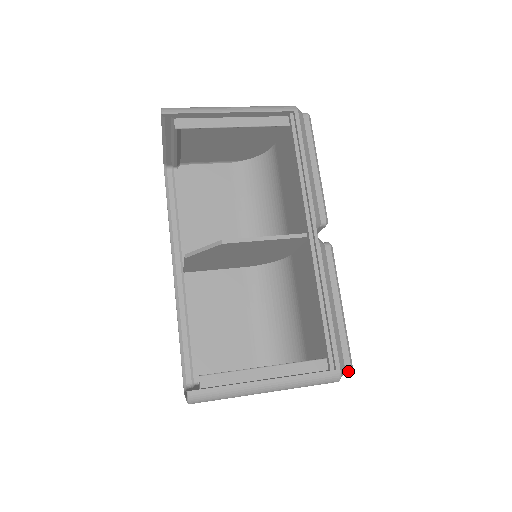
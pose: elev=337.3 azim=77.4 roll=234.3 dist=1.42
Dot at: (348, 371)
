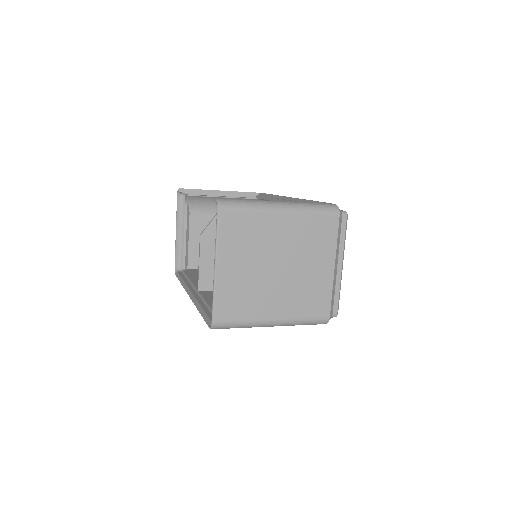
Dot at: (345, 213)
